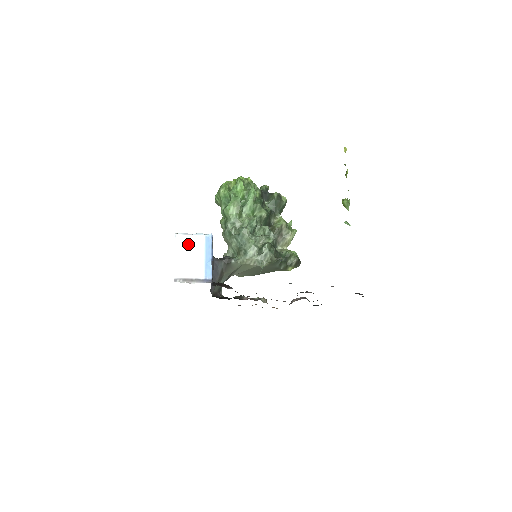
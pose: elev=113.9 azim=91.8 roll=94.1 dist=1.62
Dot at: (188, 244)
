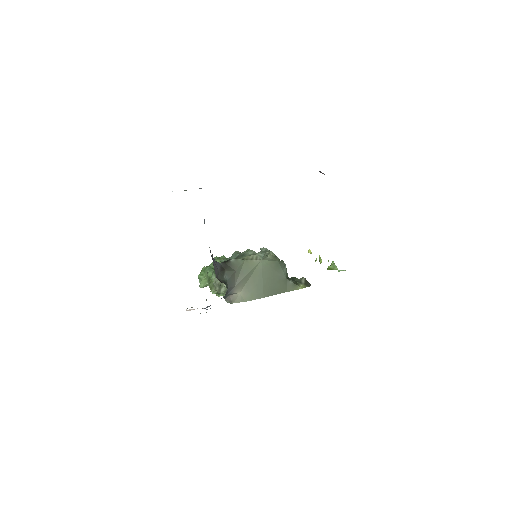
Dot at: occluded
